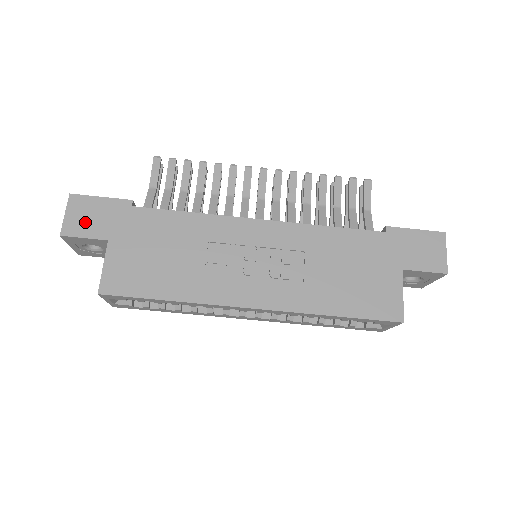
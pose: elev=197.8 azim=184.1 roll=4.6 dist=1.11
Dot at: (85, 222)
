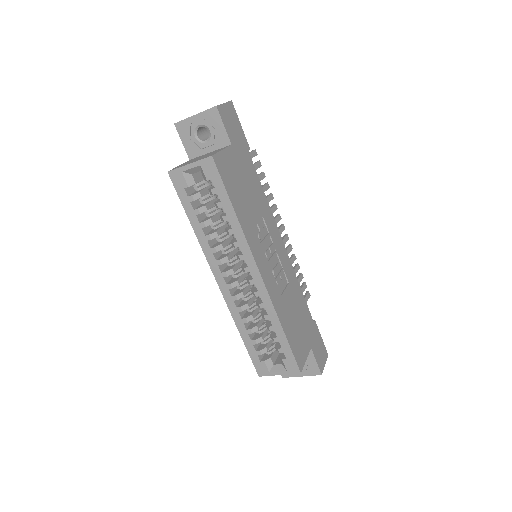
Dot at: (229, 121)
